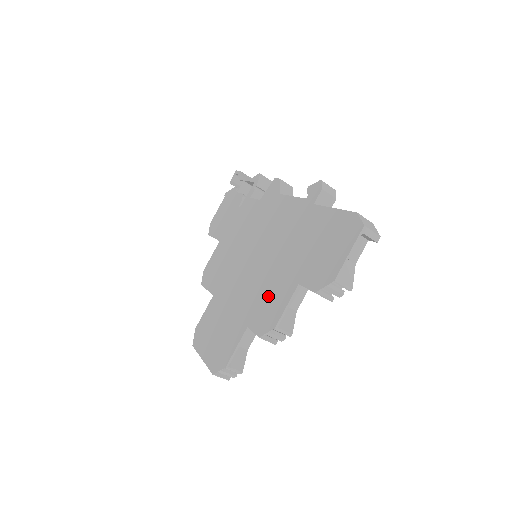
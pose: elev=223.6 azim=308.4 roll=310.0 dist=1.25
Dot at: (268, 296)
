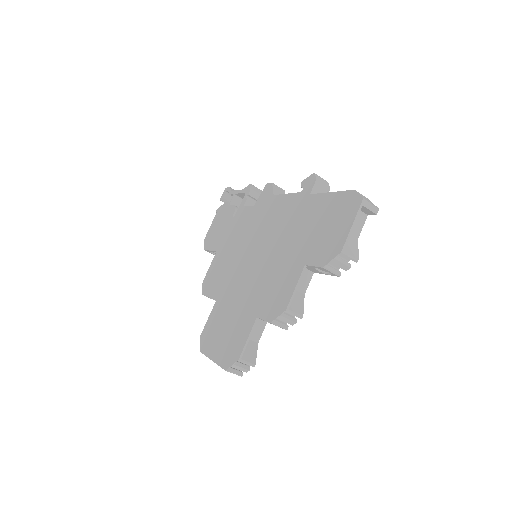
Dot at: (275, 284)
